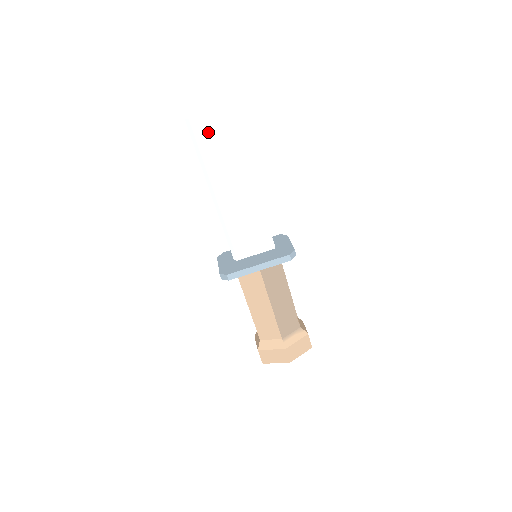
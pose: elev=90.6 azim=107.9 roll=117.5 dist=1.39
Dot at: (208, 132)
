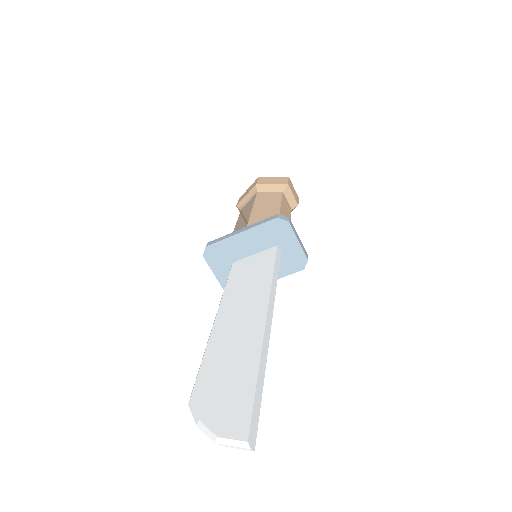
Dot at: occluded
